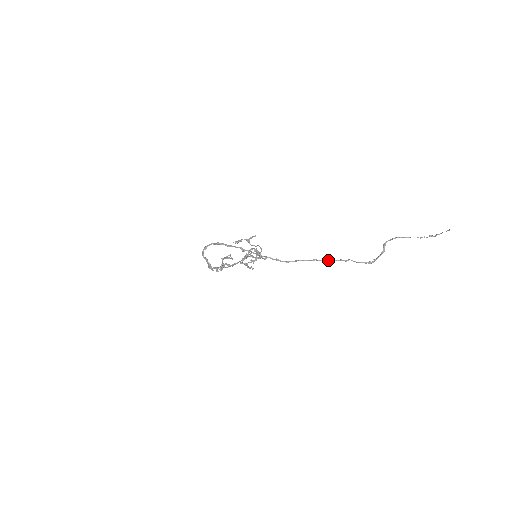
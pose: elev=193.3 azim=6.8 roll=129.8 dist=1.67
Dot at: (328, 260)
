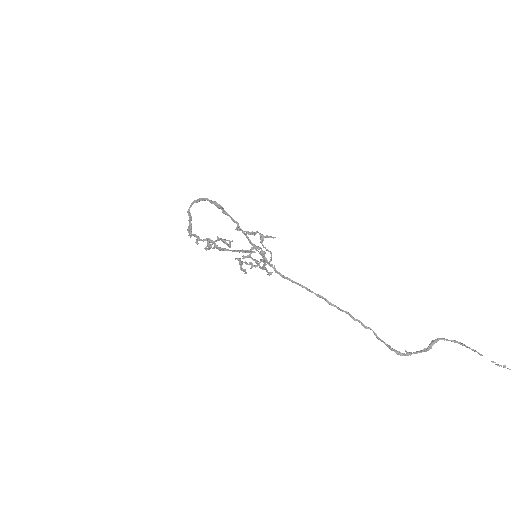
Dot at: (340, 309)
